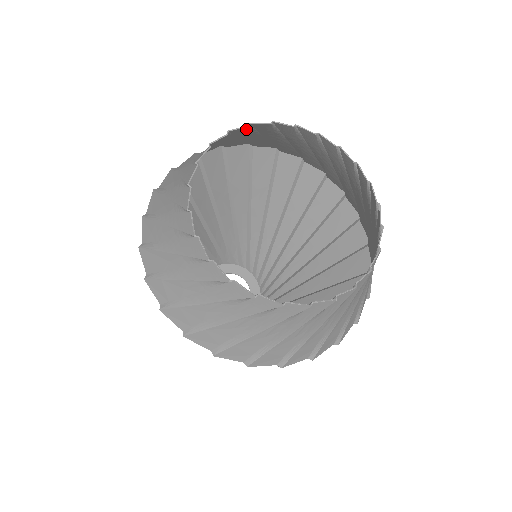
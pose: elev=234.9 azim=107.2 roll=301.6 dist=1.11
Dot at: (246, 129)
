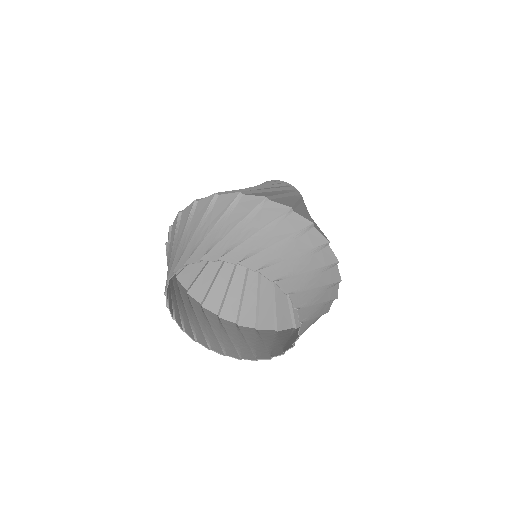
Dot at: (175, 269)
